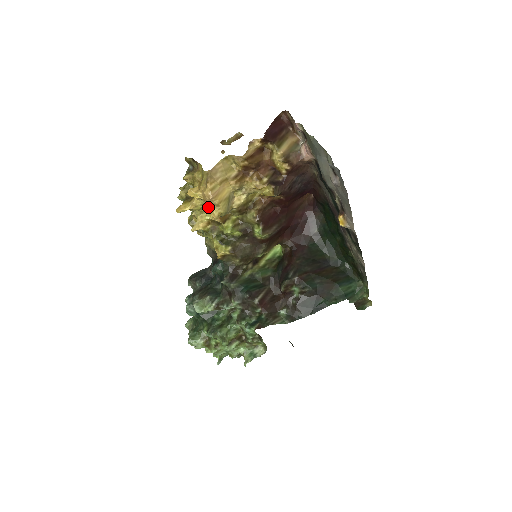
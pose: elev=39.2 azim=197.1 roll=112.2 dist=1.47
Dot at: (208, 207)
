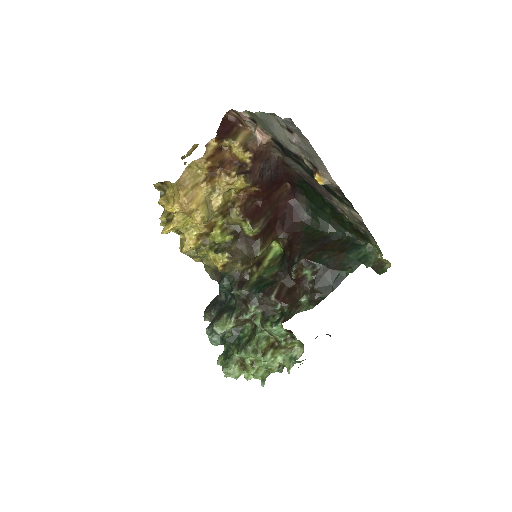
Dot at: (191, 221)
